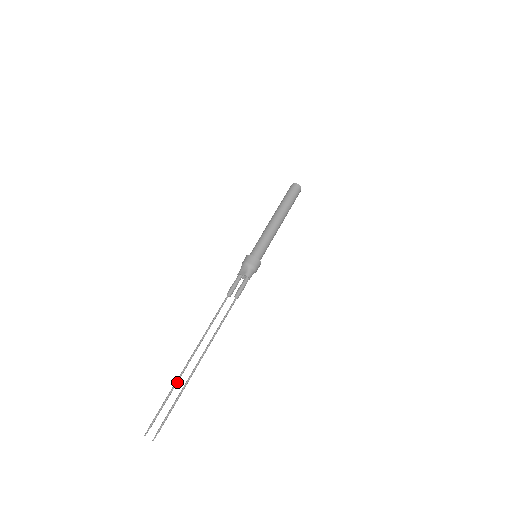
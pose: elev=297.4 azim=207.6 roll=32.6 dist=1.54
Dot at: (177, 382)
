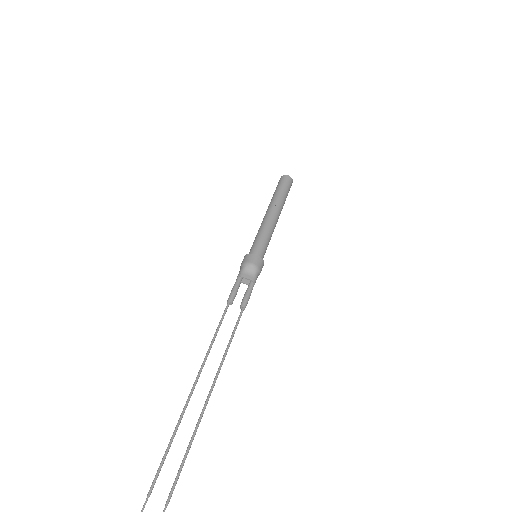
Dot at: (179, 424)
